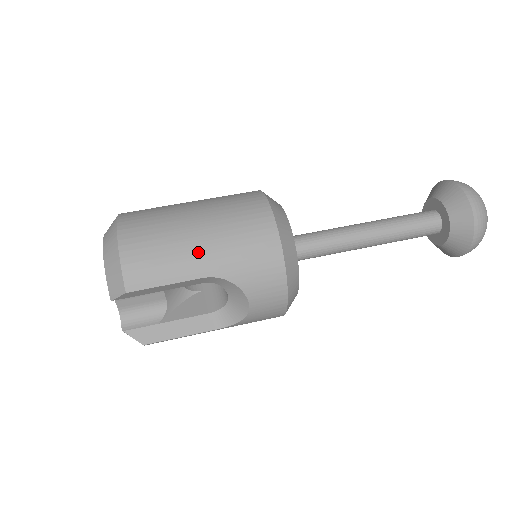
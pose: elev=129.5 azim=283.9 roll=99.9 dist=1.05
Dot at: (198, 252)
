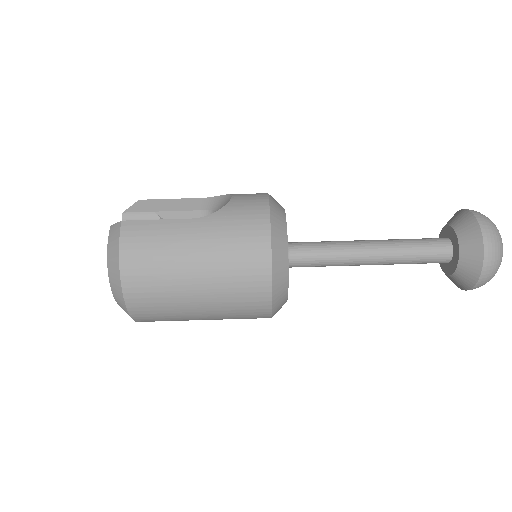
Dot at: (198, 316)
